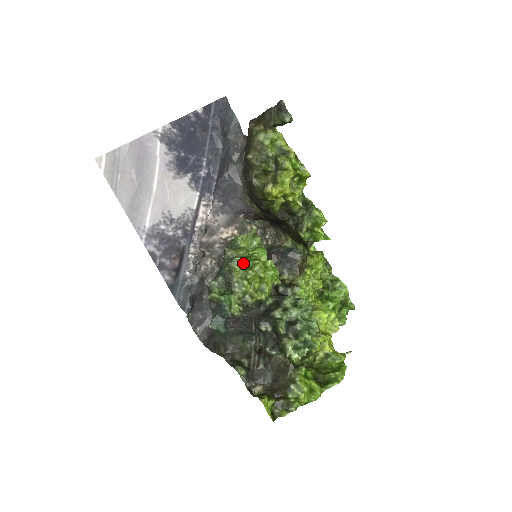
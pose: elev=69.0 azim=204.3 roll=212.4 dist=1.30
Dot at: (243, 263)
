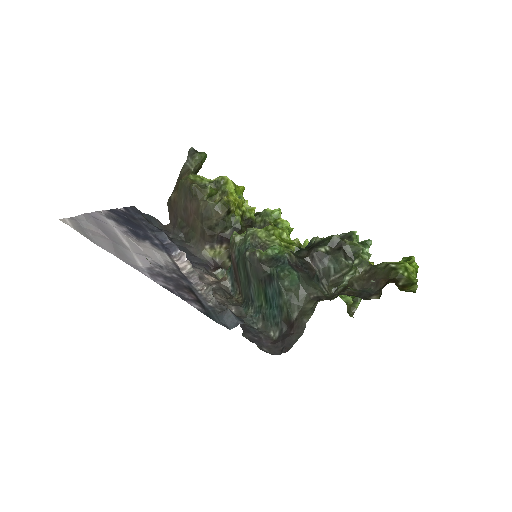
Dot at: occluded
